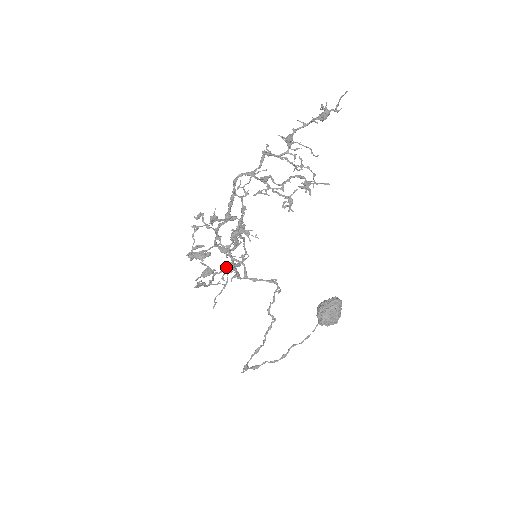
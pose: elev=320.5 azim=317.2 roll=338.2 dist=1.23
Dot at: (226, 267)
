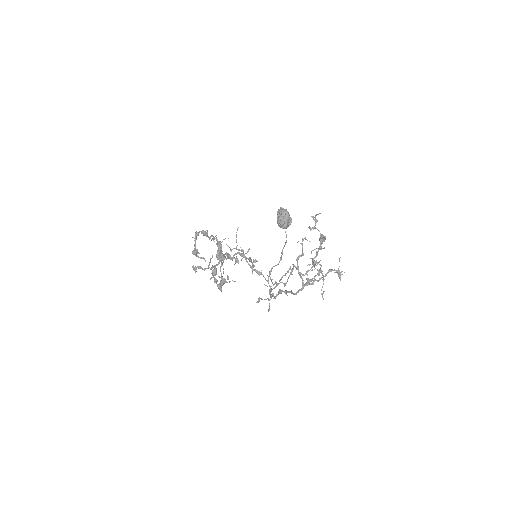
Dot at: occluded
